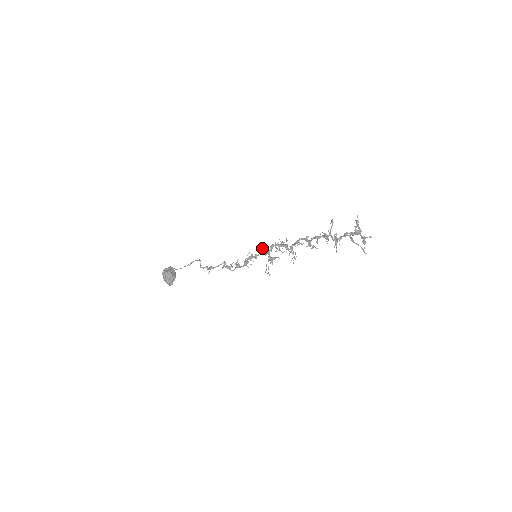
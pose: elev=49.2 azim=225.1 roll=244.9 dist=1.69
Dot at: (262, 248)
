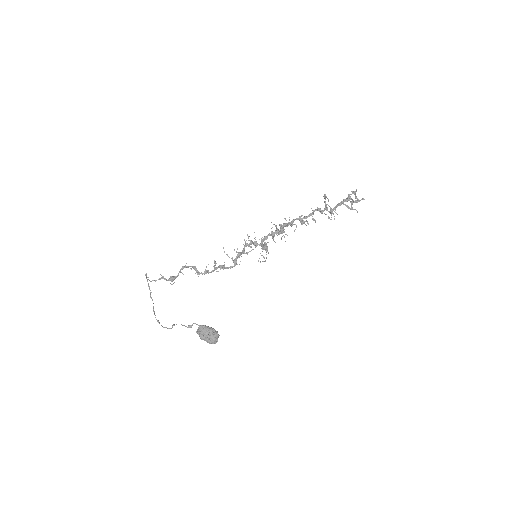
Dot at: (252, 243)
